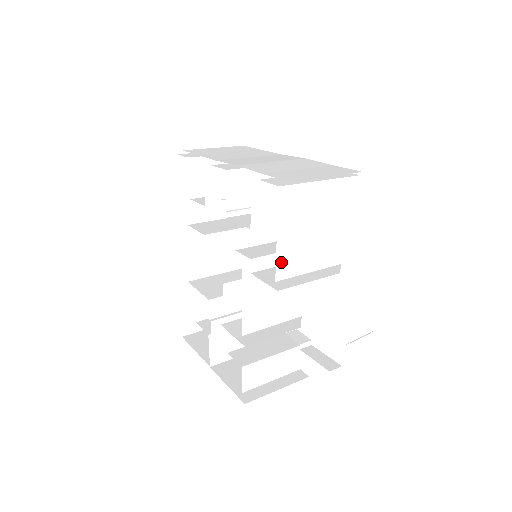
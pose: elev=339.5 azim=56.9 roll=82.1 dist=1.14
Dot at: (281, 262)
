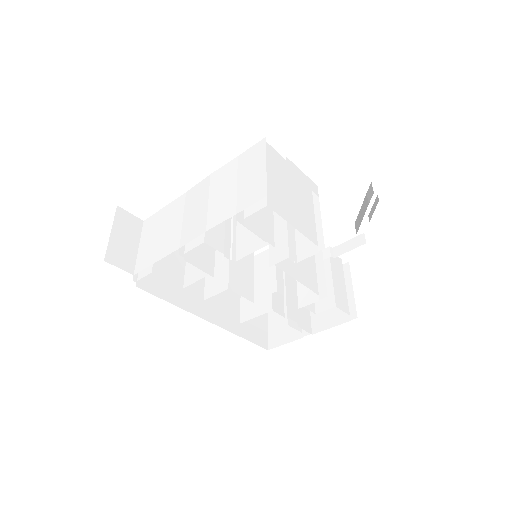
Dot at: (308, 235)
